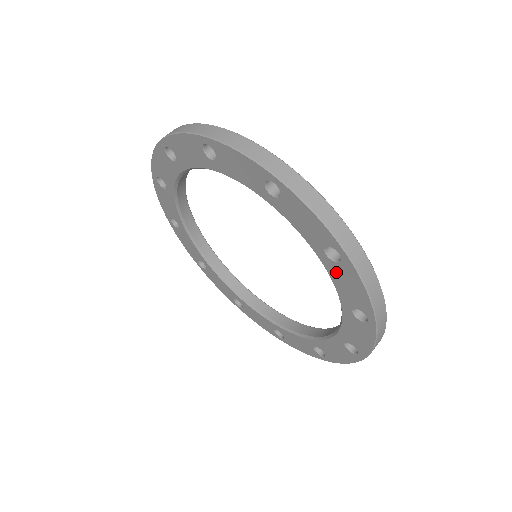
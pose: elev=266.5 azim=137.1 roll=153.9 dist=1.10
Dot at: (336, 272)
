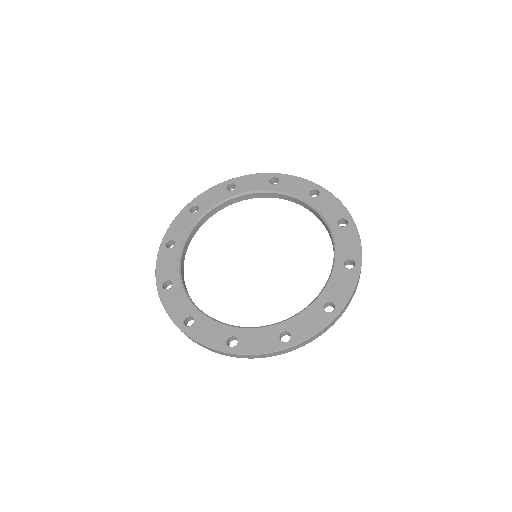
Dot at: (341, 234)
